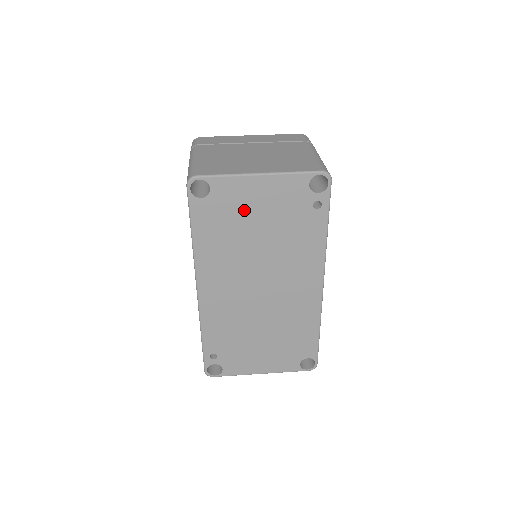
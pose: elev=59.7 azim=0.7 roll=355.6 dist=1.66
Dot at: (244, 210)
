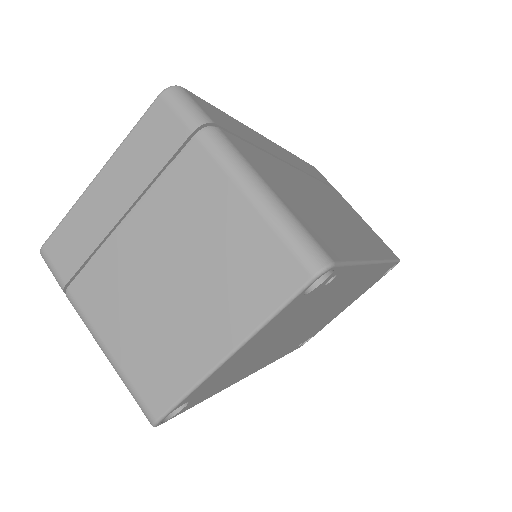
Dot at: (241, 361)
